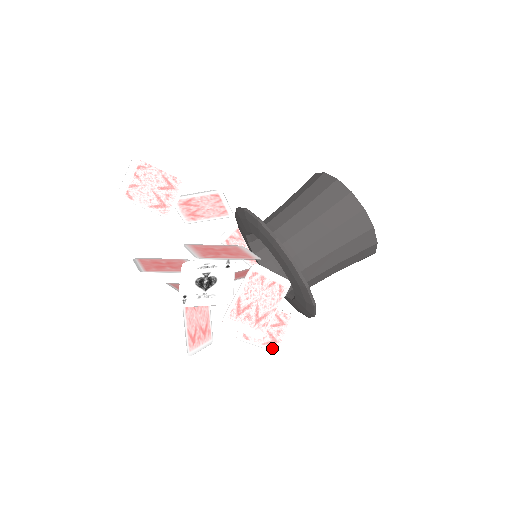
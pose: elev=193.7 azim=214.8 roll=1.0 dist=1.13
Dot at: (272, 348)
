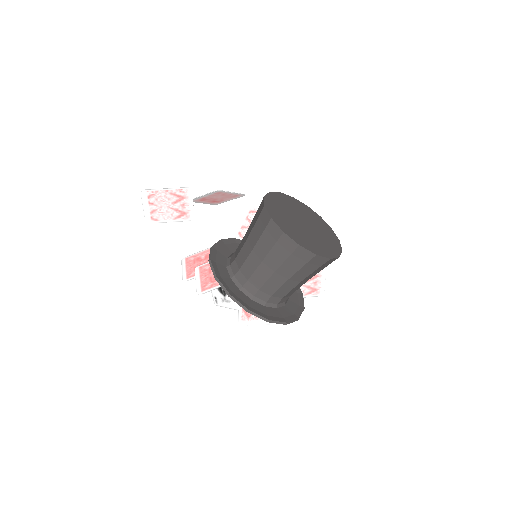
Dot at: (315, 295)
